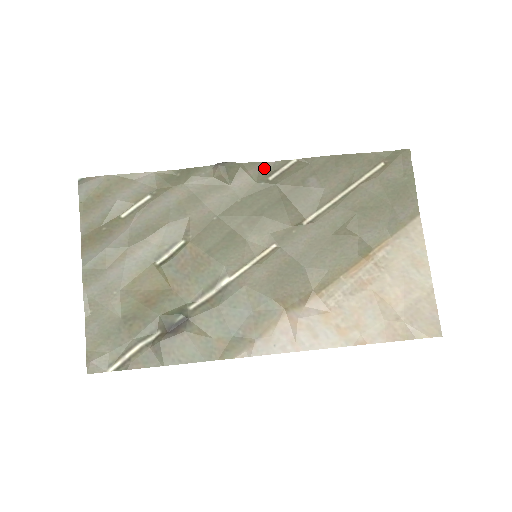
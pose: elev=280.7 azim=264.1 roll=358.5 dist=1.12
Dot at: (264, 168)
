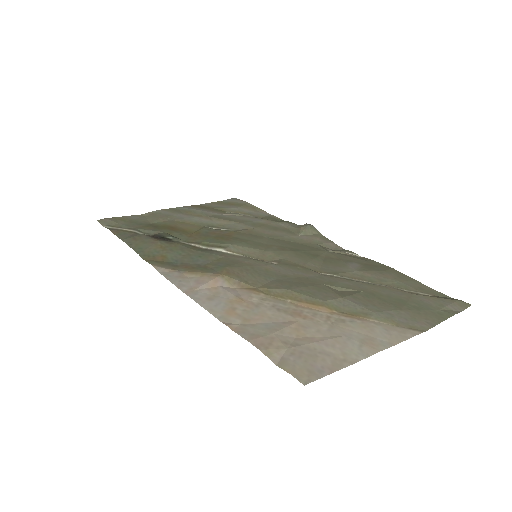
Dot at: (332, 246)
